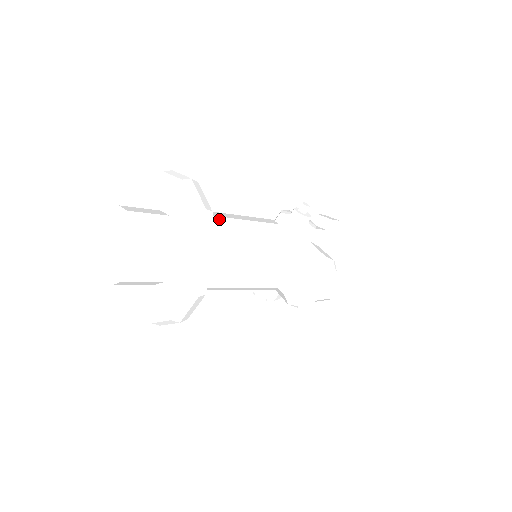
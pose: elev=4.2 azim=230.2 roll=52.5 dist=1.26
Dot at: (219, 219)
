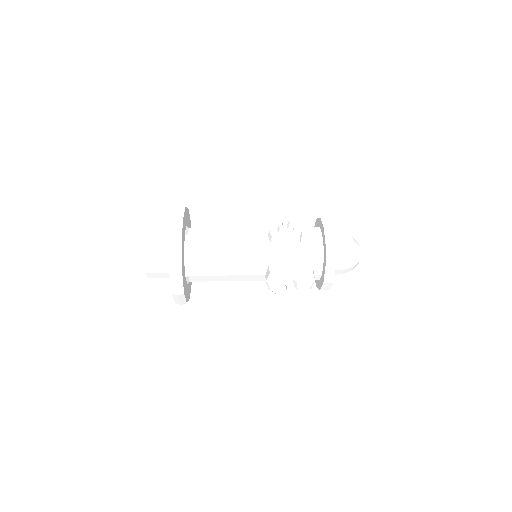
Dot at: (209, 238)
